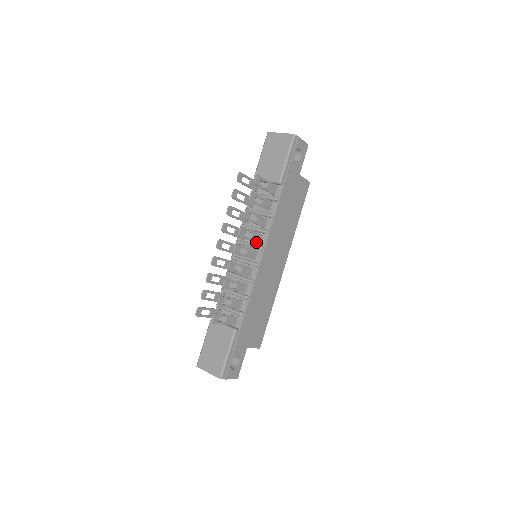
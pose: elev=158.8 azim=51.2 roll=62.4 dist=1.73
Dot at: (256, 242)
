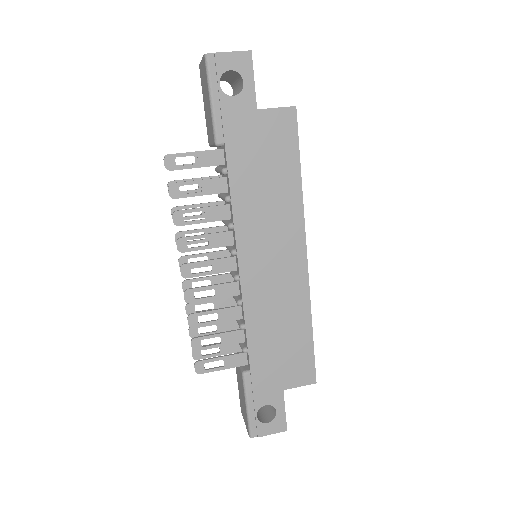
Dot at: (224, 246)
